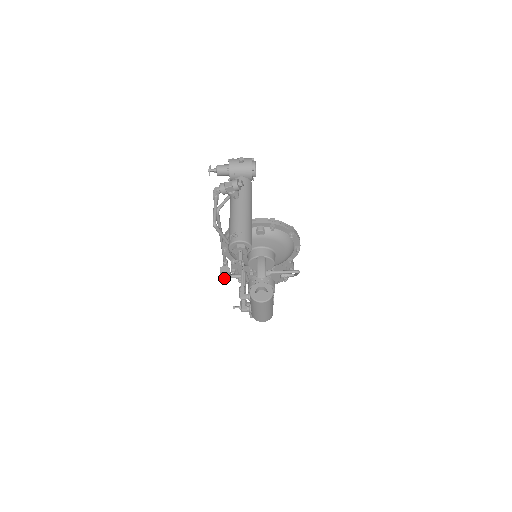
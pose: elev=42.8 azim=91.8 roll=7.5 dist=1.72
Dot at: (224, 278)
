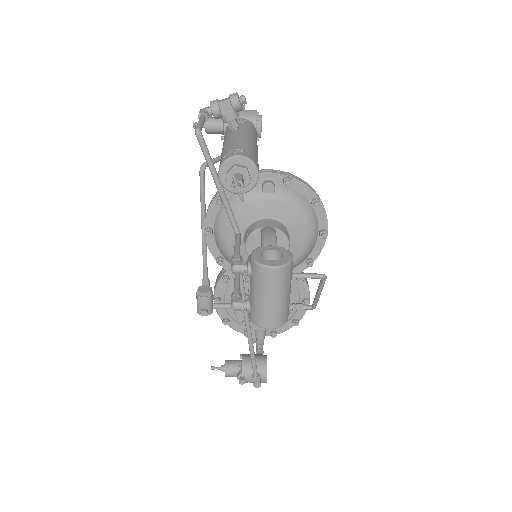
Dot at: (202, 304)
